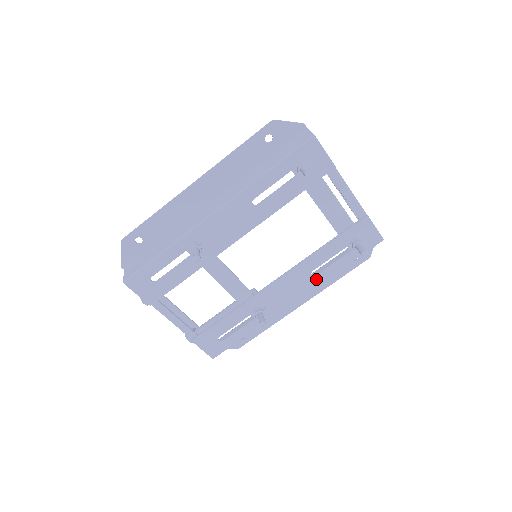
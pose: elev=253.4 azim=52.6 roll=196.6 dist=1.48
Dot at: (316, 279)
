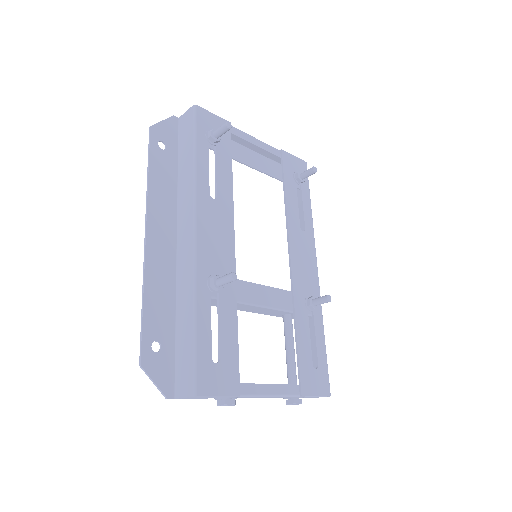
Dot at: (308, 233)
